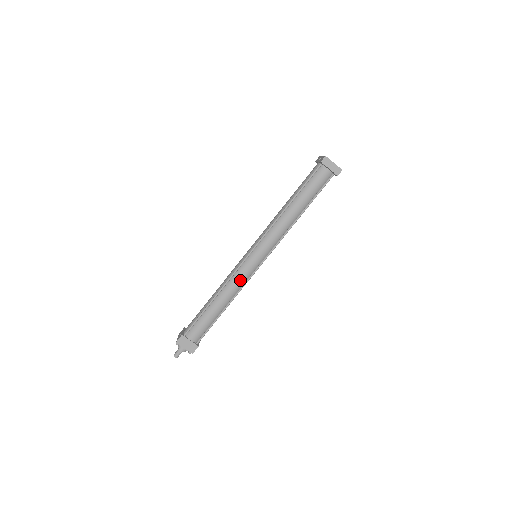
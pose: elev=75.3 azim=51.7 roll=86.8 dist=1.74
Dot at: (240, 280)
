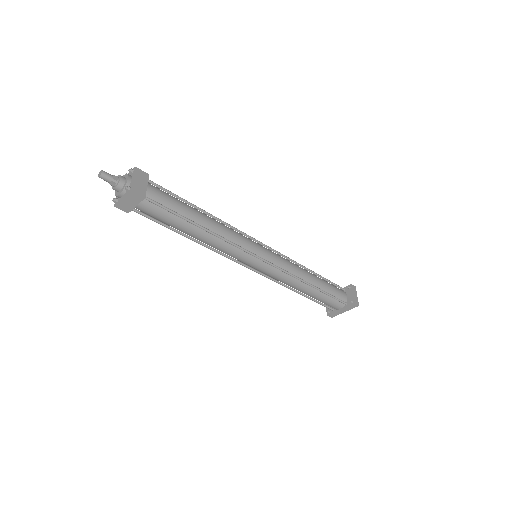
Dot at: (238, 238)
